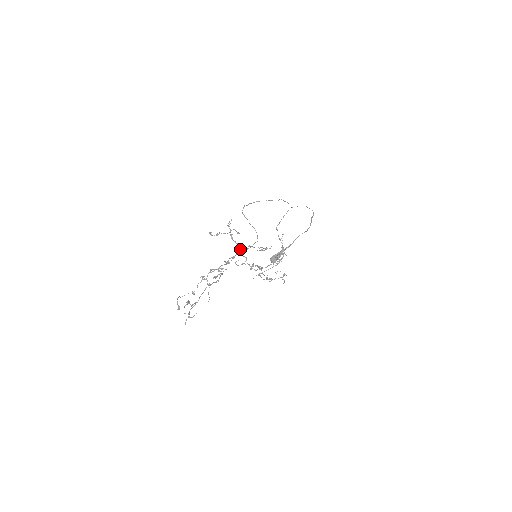
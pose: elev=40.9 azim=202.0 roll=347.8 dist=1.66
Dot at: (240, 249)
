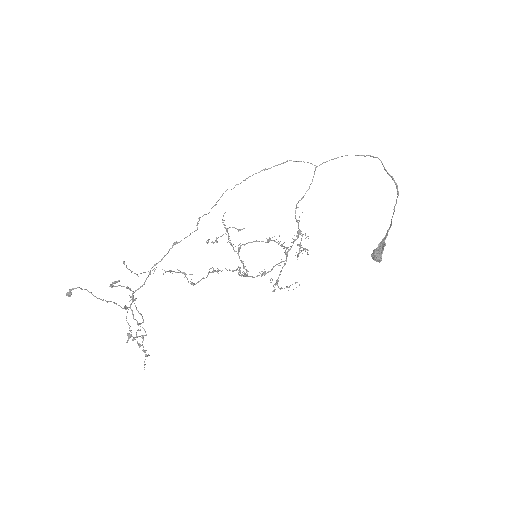
Dot at: occluded
